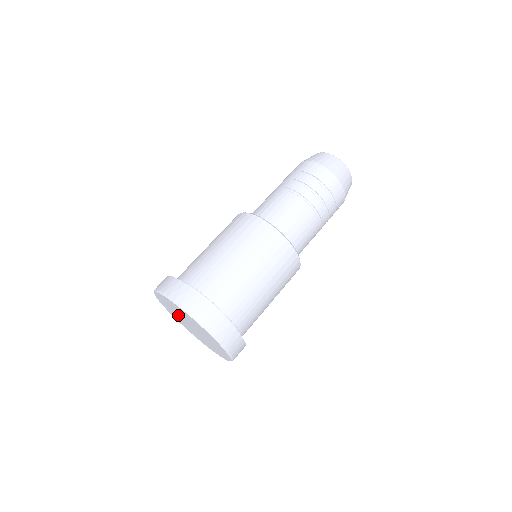
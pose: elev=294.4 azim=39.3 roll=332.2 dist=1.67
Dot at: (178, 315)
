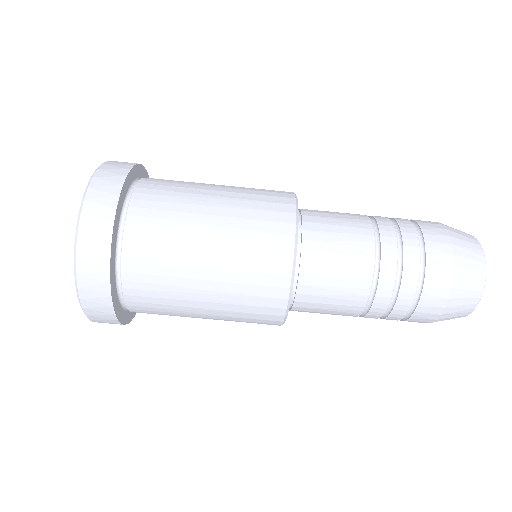
Dot at: occluded
